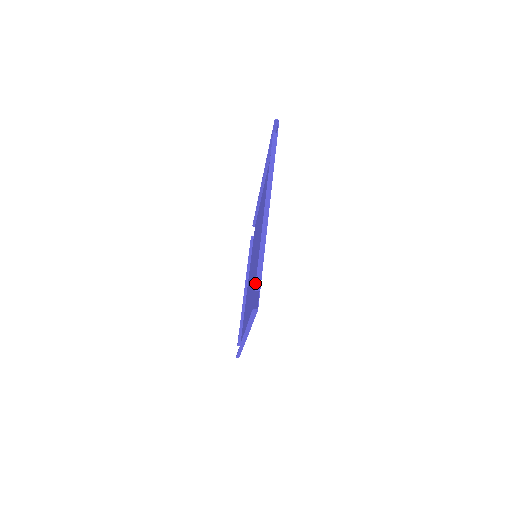
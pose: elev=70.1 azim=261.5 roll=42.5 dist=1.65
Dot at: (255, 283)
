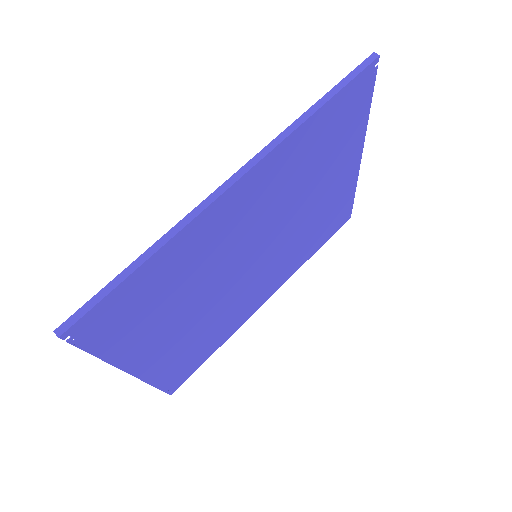
Dot at: (303, 170)
